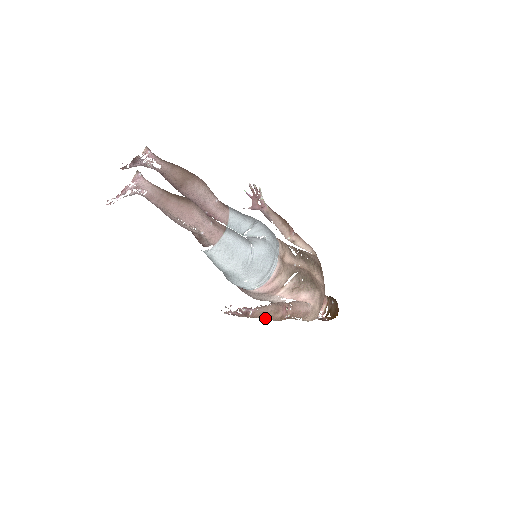
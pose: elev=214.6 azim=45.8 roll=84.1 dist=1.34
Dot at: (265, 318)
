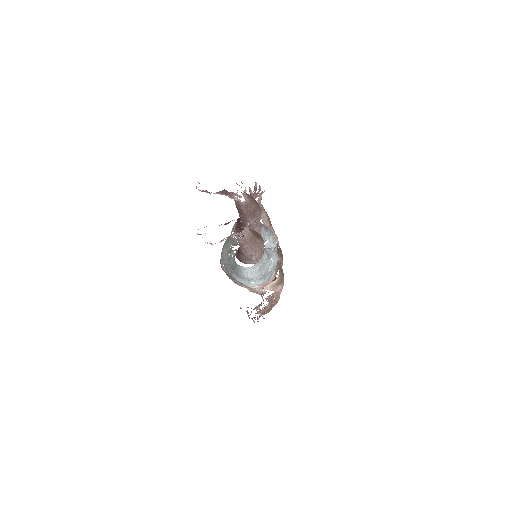
Dot at: (264, 314)
